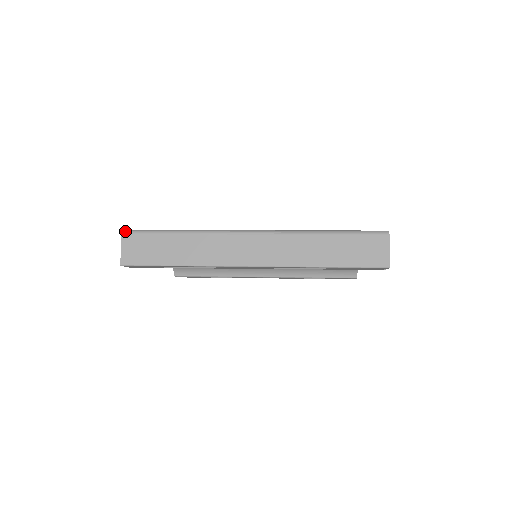
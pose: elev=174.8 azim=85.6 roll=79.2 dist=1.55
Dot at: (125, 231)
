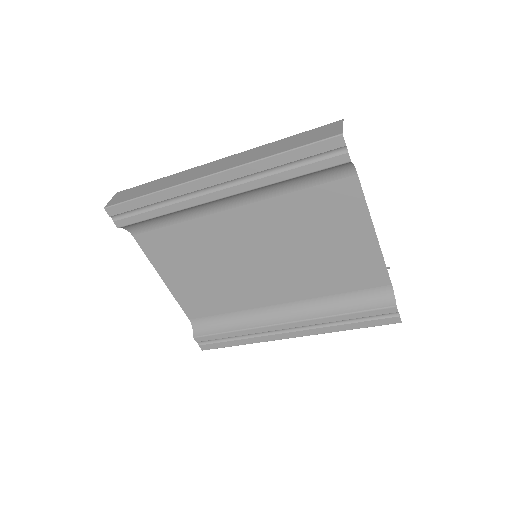
Dot at: (120, 192)
